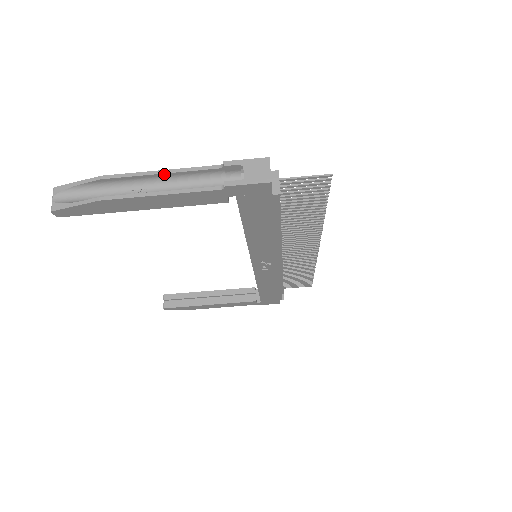
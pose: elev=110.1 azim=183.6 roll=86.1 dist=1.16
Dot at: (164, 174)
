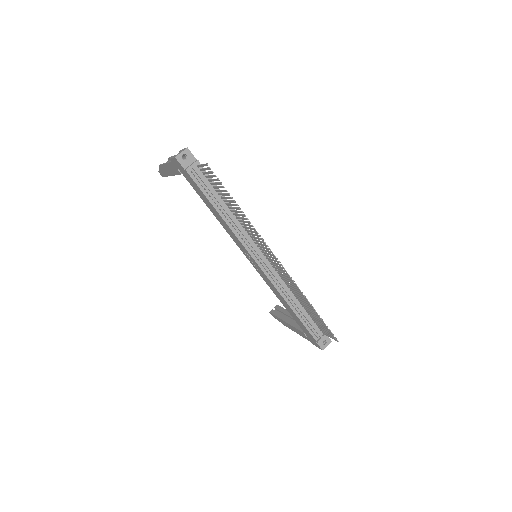
Dot at: occluded
